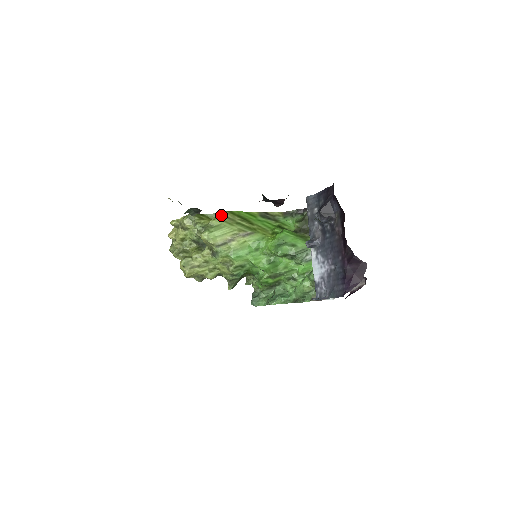
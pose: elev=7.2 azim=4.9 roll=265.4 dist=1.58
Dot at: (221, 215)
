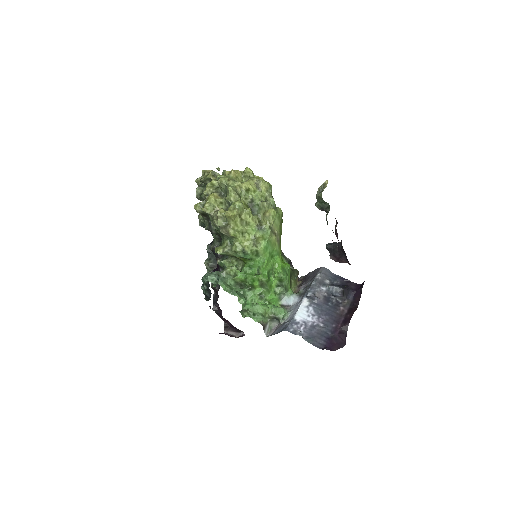
Dot at: occluded
